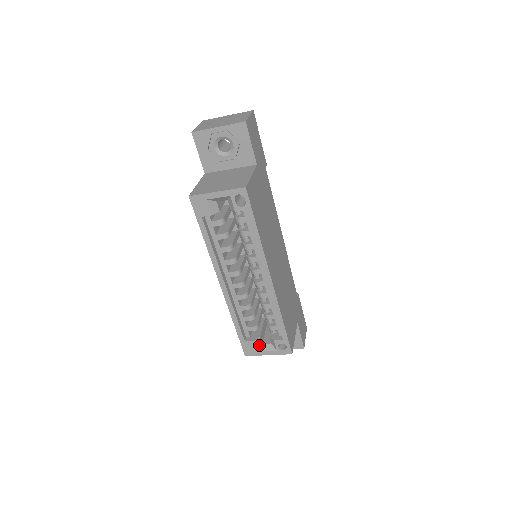
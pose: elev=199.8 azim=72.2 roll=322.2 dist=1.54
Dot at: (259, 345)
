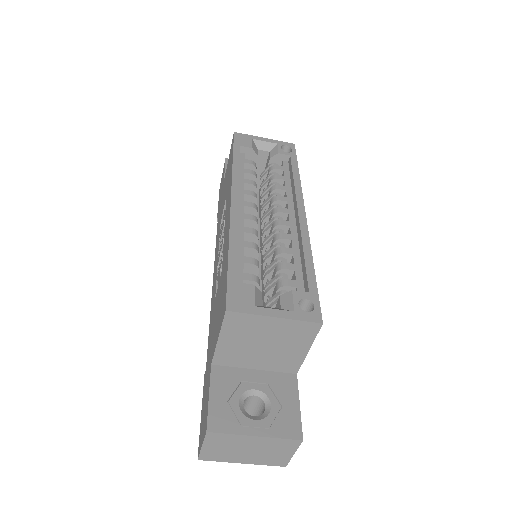
Dot at: (258, 302)
